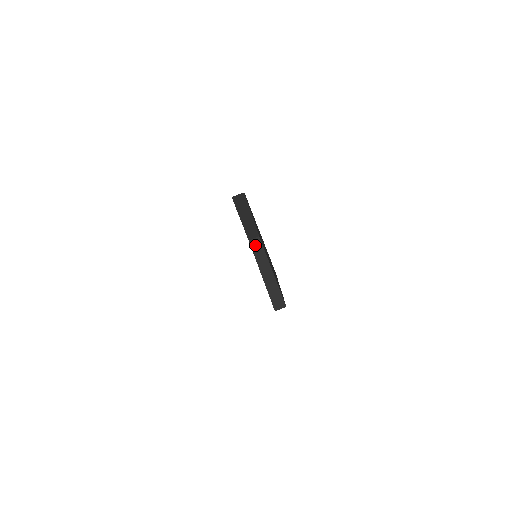
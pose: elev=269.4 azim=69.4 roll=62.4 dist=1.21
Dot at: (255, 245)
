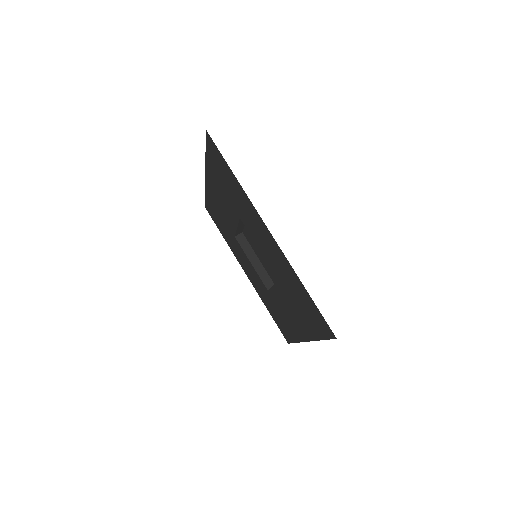
Dot at: (241, 240)
